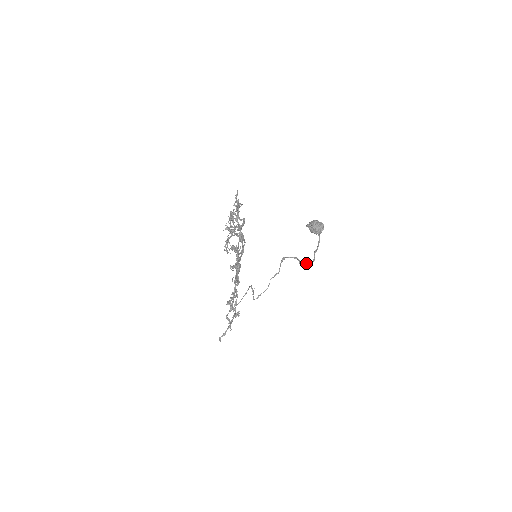
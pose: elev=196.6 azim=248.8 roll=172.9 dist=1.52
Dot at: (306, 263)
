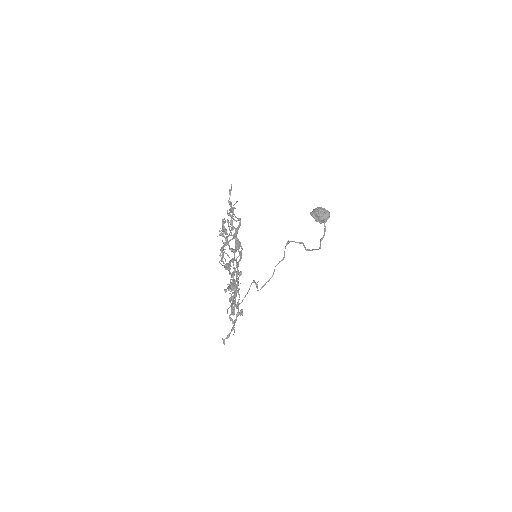
Dot at: (312, 250)
